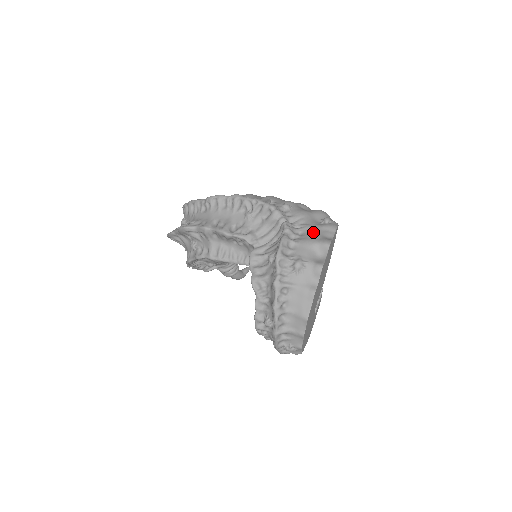
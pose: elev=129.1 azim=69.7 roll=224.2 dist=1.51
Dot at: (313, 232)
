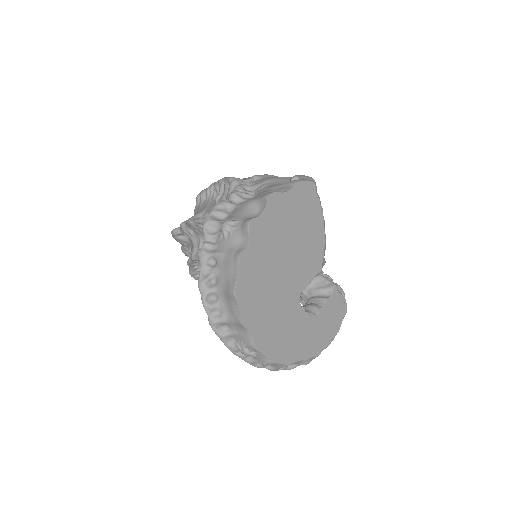
Dot at: (264, 191)
